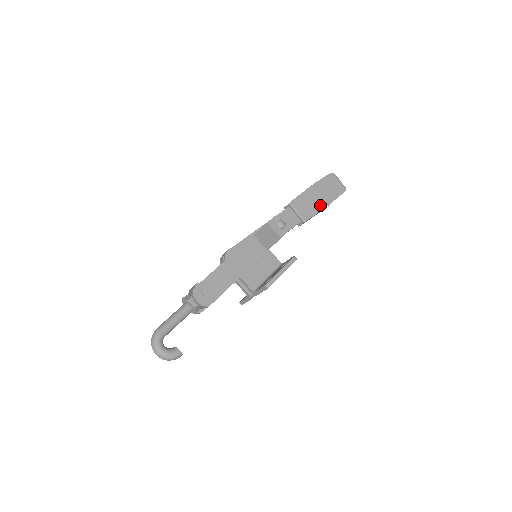
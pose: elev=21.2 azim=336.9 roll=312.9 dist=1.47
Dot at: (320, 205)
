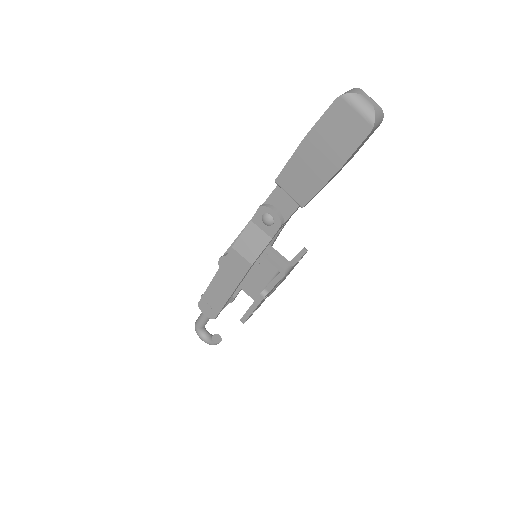
Dot at: (322, 175)
